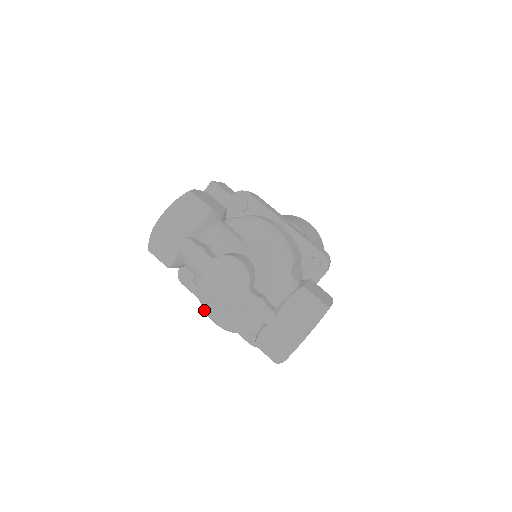
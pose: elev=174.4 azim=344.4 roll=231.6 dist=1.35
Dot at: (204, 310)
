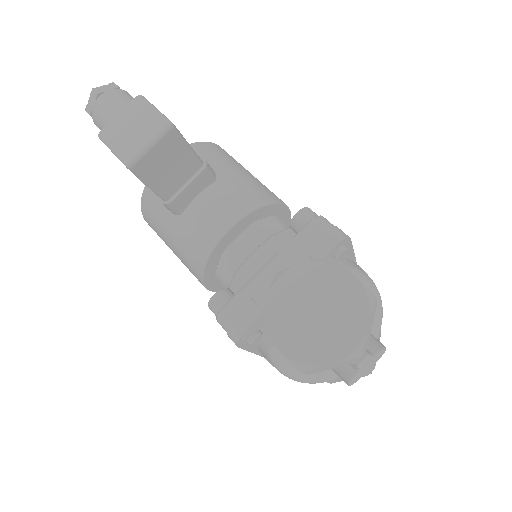
Dot at: (286, 375)
